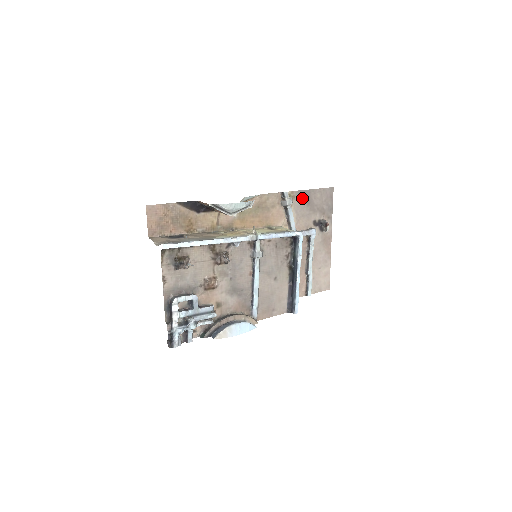
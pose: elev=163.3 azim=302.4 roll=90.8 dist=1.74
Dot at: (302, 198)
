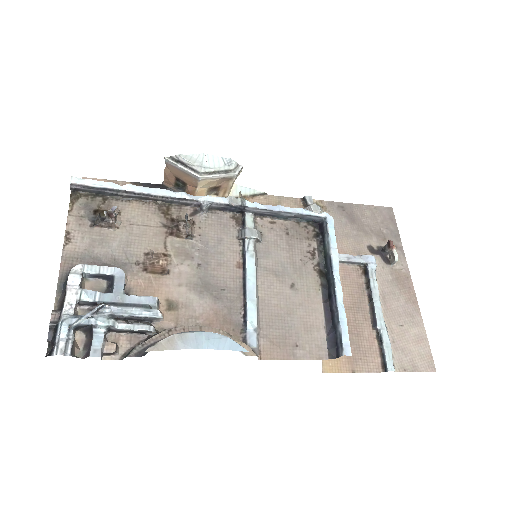
Dot at: (339, 212)
